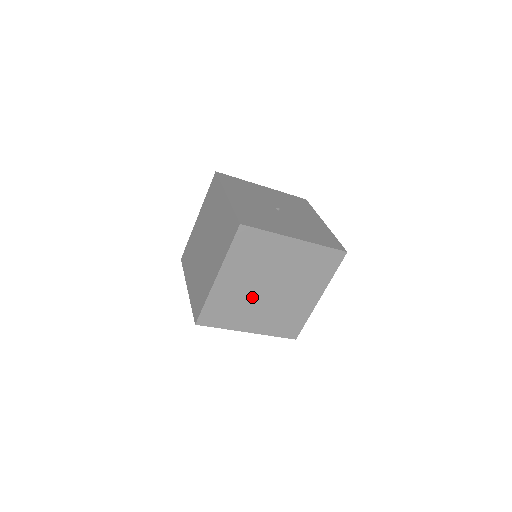
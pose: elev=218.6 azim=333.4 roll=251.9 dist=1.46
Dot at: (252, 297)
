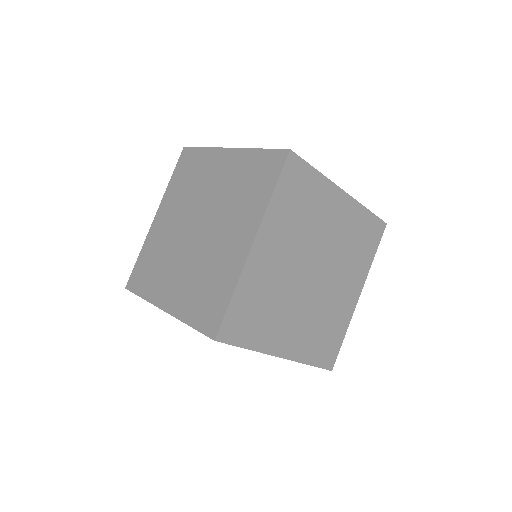
Dot at: (291, 288)
